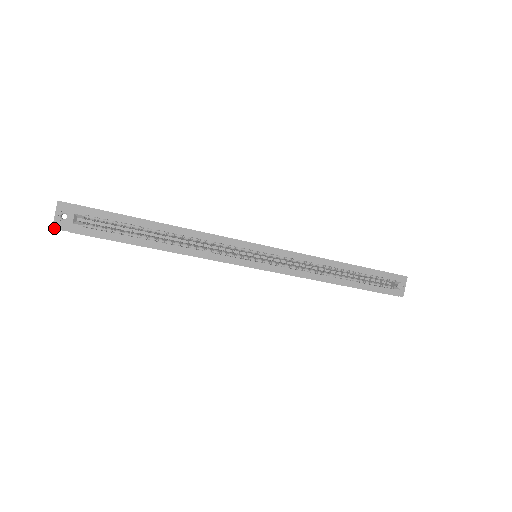
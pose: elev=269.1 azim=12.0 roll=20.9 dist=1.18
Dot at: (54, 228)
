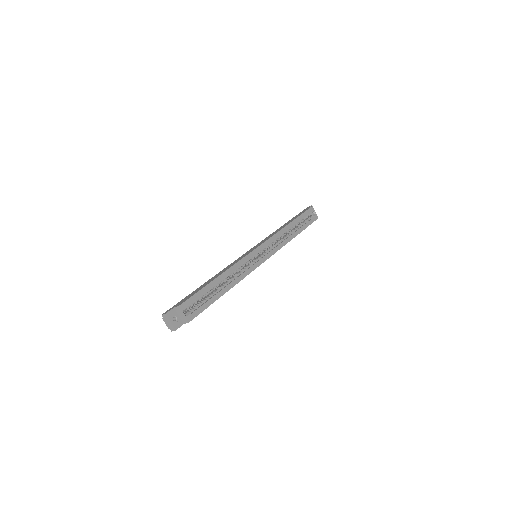
Dot at: (176, 329)
